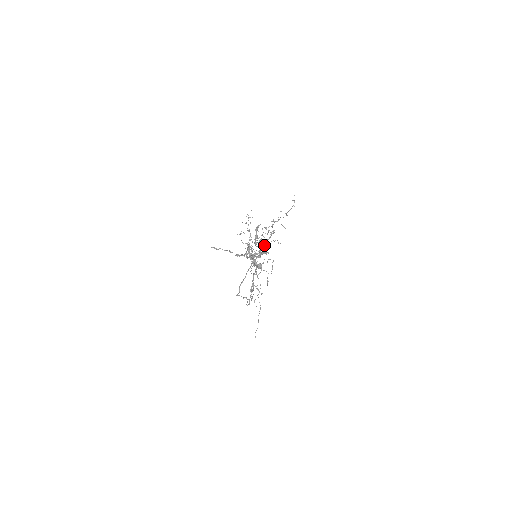
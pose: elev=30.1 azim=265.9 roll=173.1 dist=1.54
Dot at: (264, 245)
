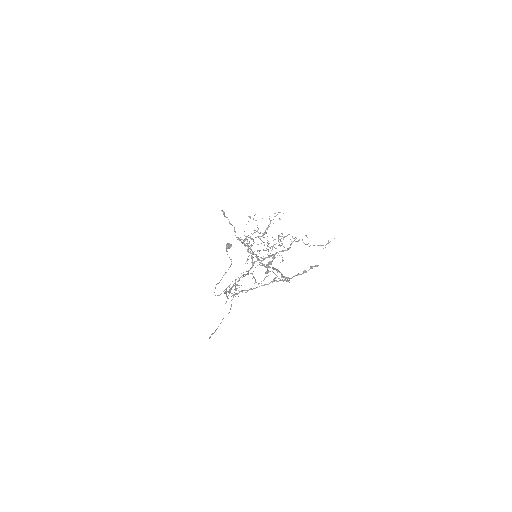
Dot at: occluded
